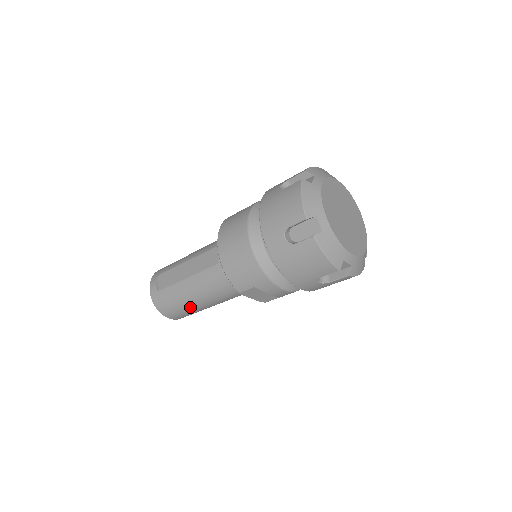
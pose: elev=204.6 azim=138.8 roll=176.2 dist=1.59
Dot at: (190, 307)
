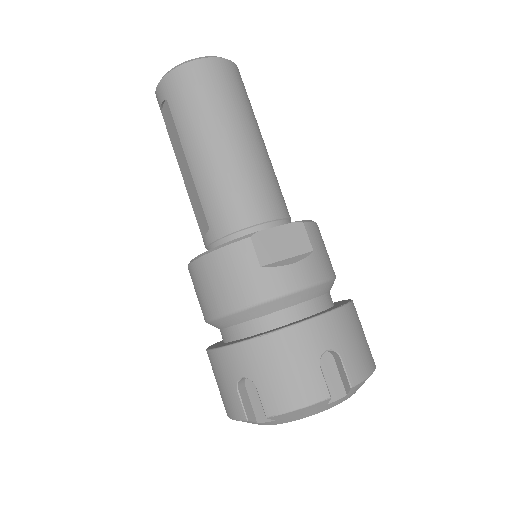
Dot at: occluded
